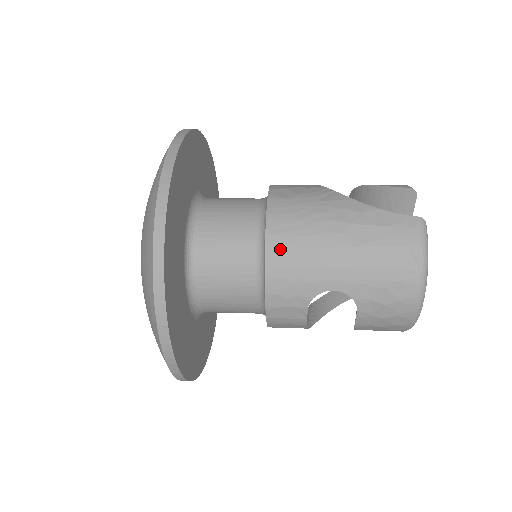
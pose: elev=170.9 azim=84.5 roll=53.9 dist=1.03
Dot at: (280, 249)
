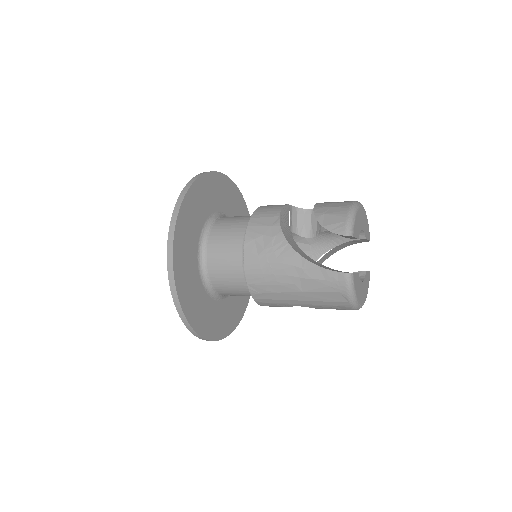
Dot at: (258, 292)
